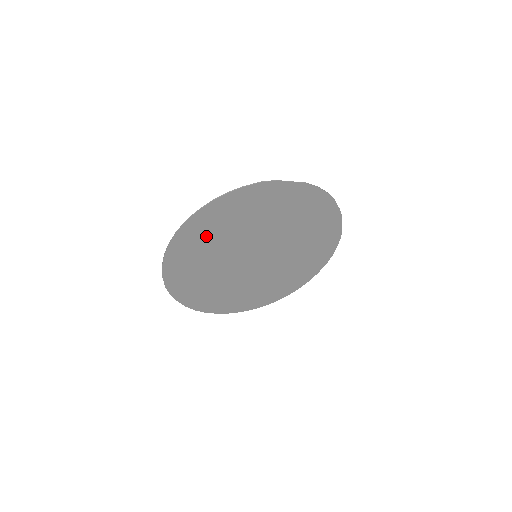
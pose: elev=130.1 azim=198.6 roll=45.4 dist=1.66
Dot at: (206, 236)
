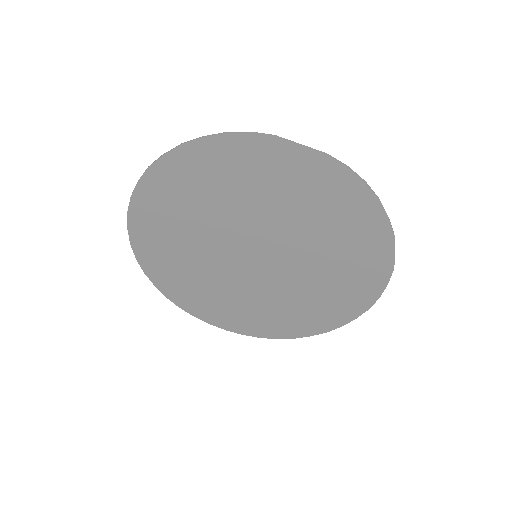
Dot at: (180, 200)
